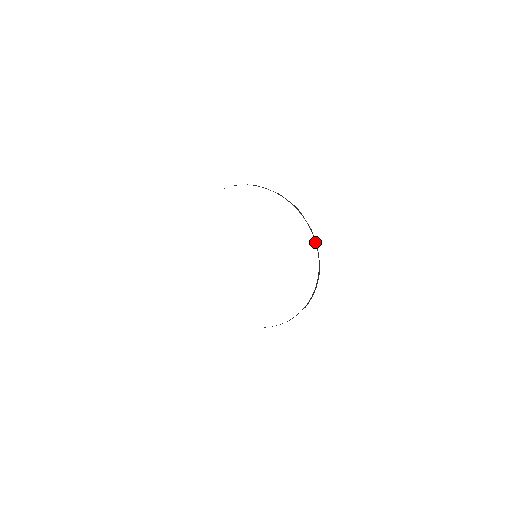
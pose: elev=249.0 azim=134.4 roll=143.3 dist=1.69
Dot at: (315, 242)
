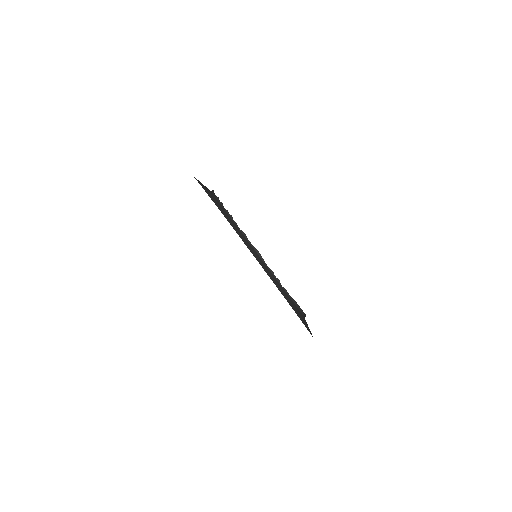
Dot at: (278, 282)
